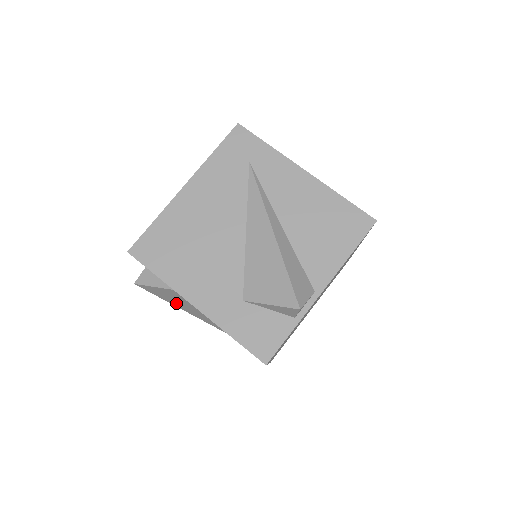
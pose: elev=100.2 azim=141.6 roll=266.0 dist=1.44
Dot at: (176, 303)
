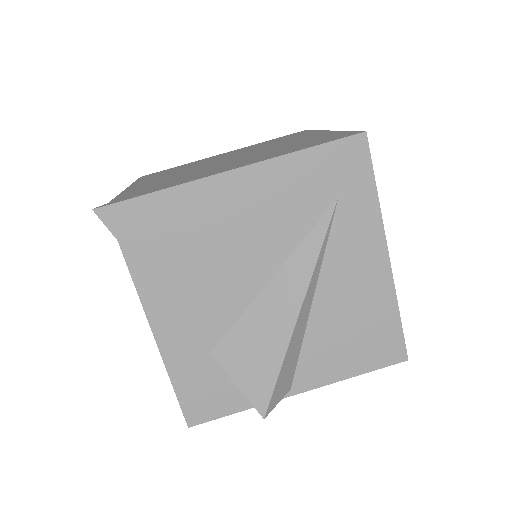
Dot at: occluded
